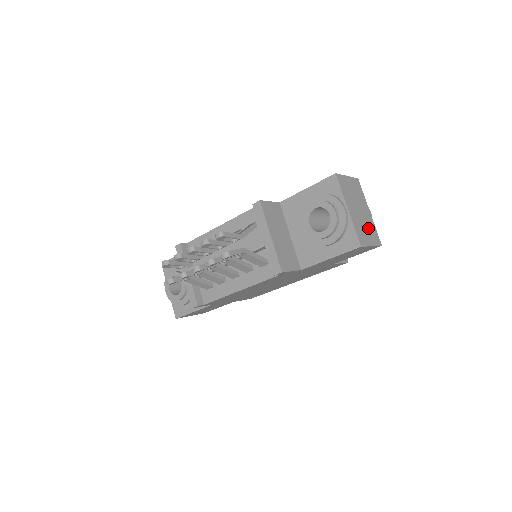
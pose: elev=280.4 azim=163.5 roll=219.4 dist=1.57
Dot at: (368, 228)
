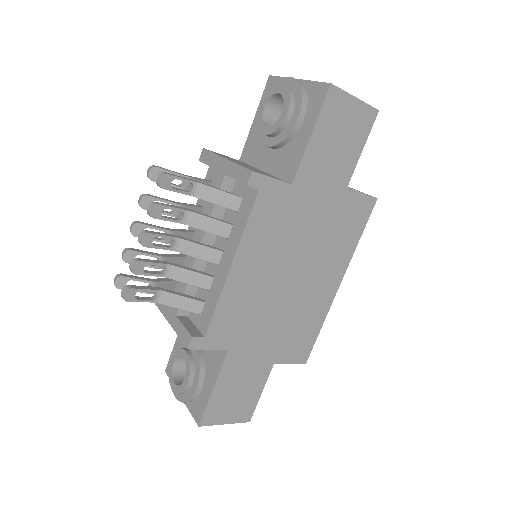
Dot at: occluded
